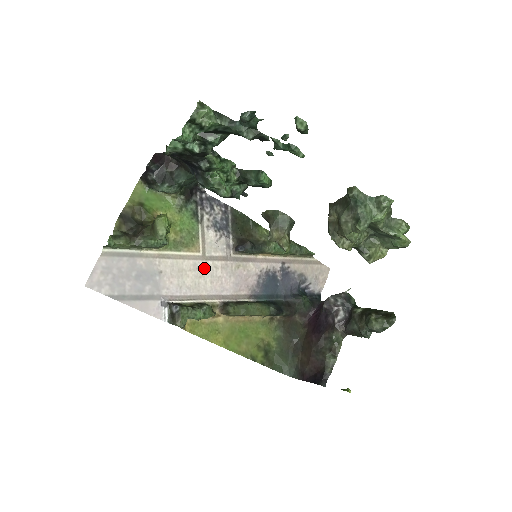
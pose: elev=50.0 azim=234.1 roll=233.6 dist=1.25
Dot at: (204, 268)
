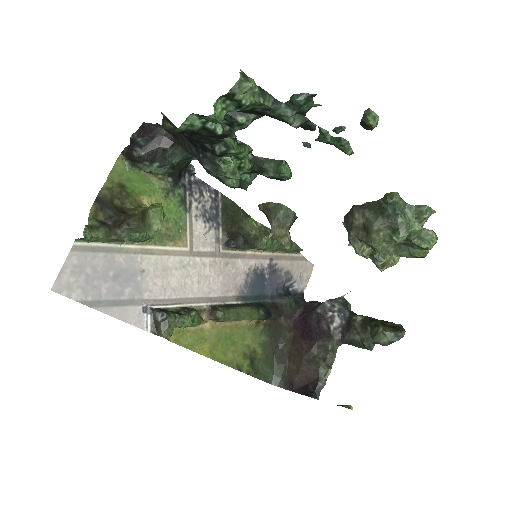
Dot at: (191, 266)
